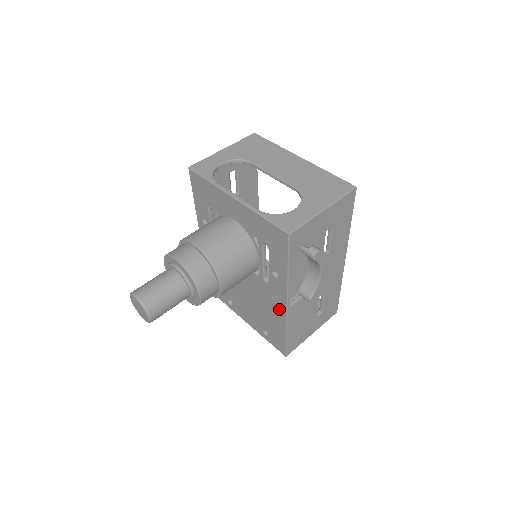
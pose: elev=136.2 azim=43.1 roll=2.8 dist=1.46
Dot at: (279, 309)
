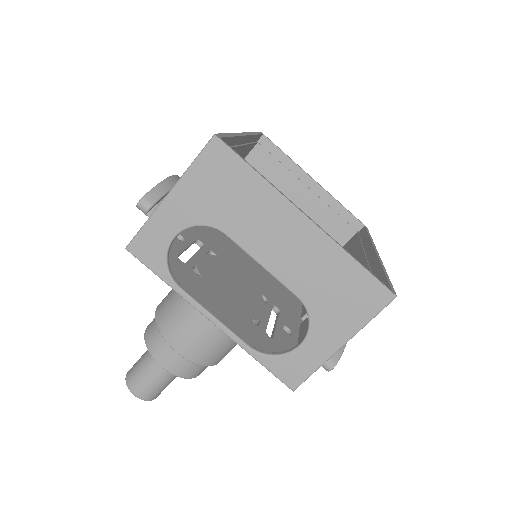
Dot at: occluded
